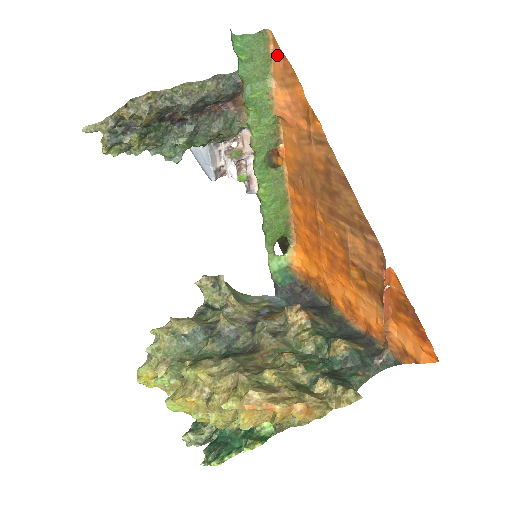
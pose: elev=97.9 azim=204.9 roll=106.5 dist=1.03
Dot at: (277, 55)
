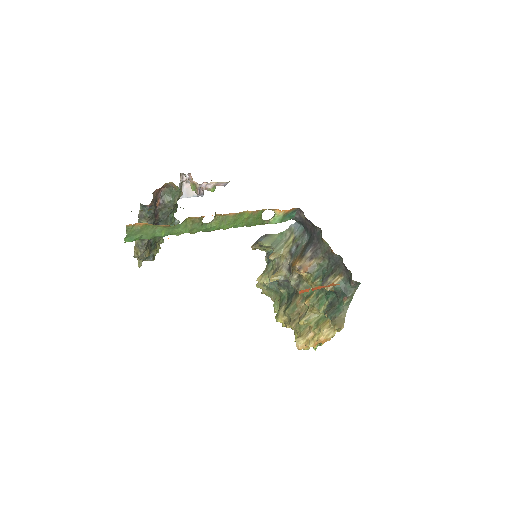
Dot at: occluded
